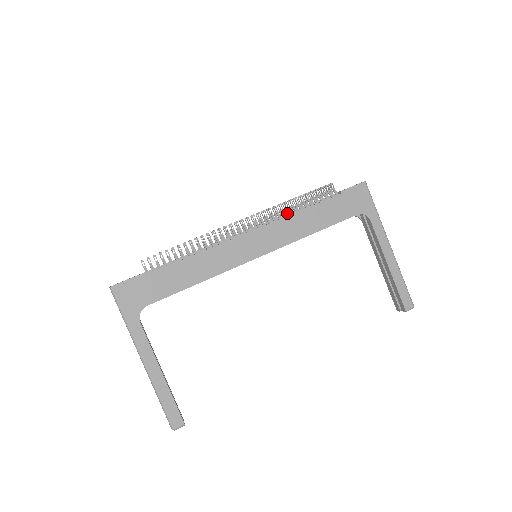
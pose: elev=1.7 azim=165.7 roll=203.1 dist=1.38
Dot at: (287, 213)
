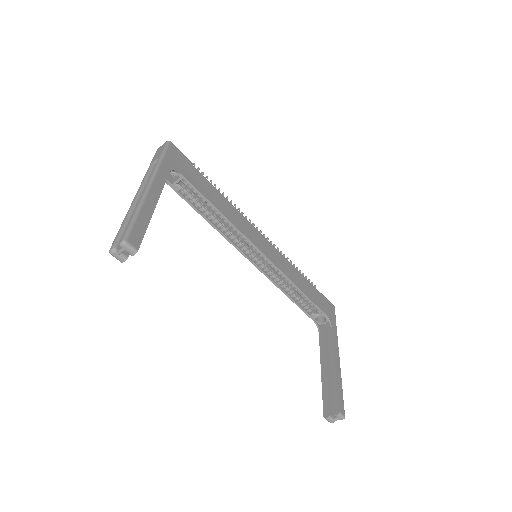
Dot at: occluded
